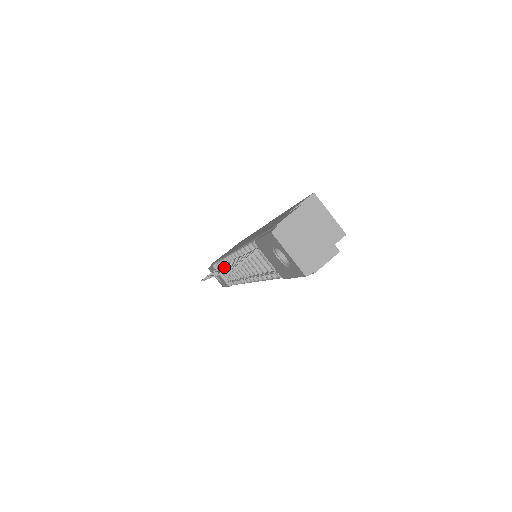
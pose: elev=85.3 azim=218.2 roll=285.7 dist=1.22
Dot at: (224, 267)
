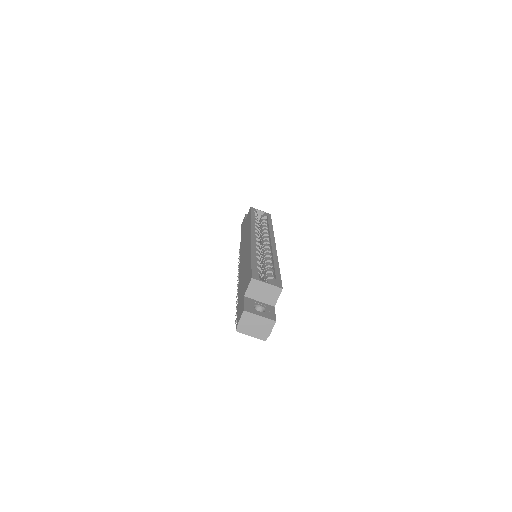
Dot at: occluded
